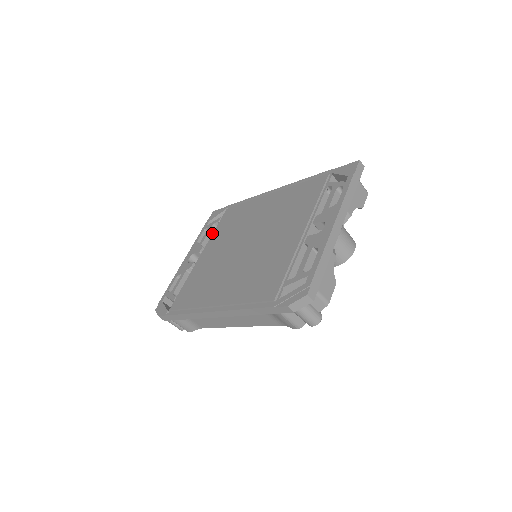
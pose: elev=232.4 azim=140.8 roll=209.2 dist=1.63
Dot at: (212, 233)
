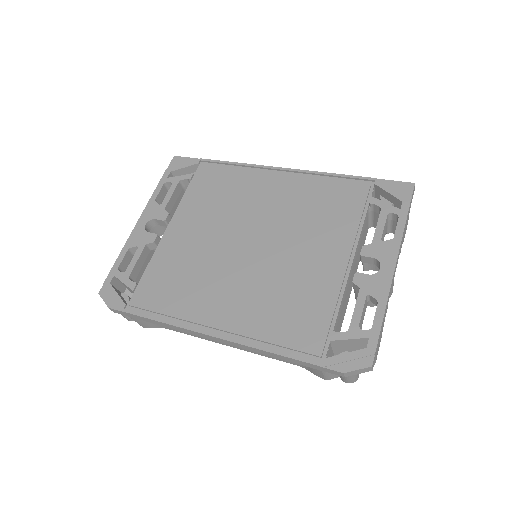
Dot at: (177, 192)
